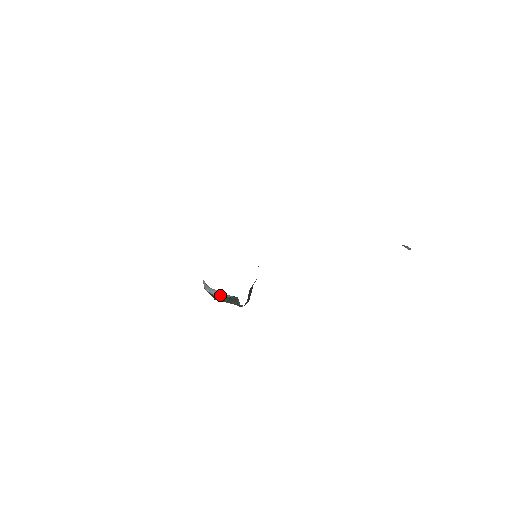
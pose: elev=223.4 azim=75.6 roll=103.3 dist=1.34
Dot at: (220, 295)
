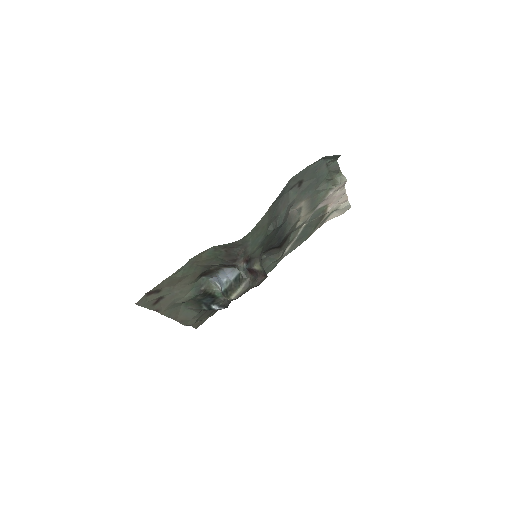
Dot at: (229, 283)
